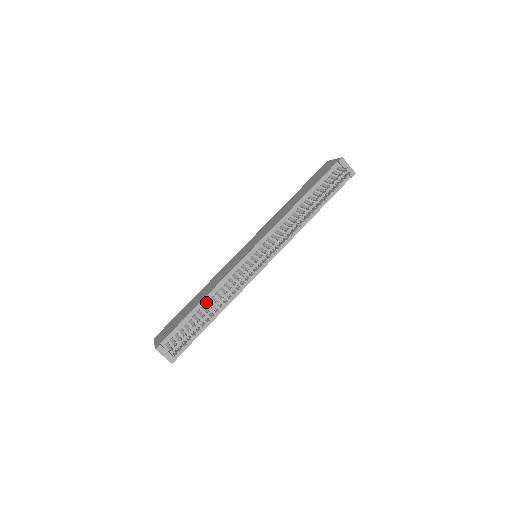
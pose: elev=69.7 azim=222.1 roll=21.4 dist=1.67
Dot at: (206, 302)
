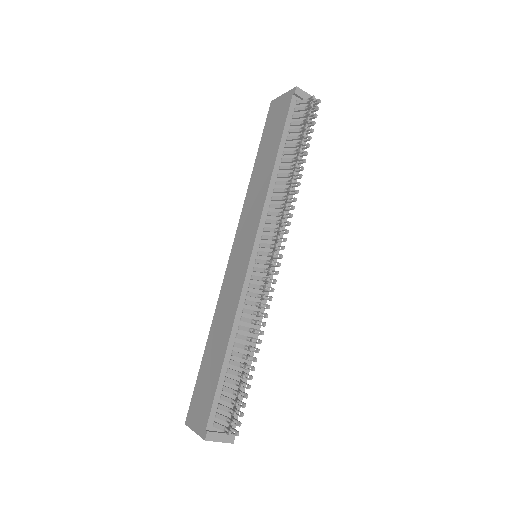
Dot at: (233, 346)
